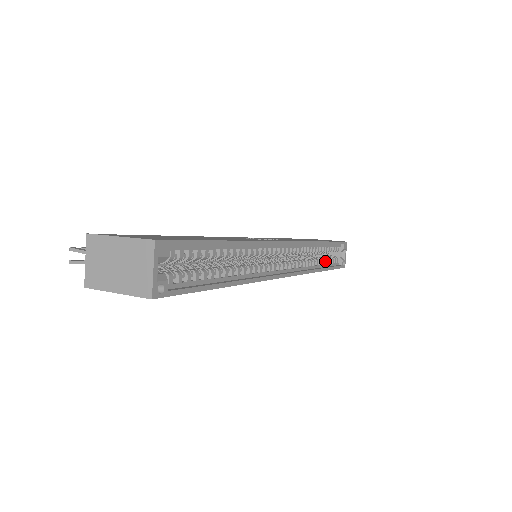
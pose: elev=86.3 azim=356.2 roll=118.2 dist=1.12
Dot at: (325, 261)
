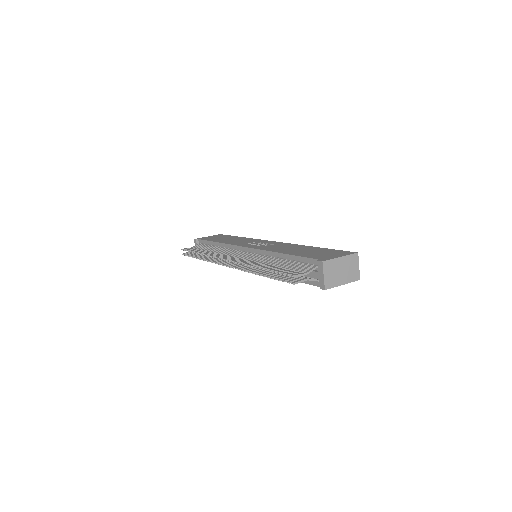
Dot at: occluded
